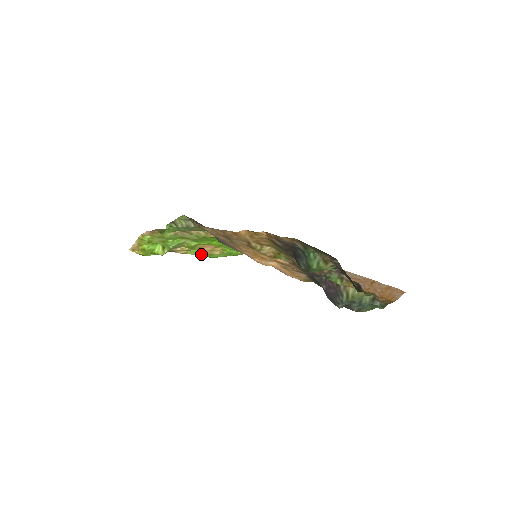
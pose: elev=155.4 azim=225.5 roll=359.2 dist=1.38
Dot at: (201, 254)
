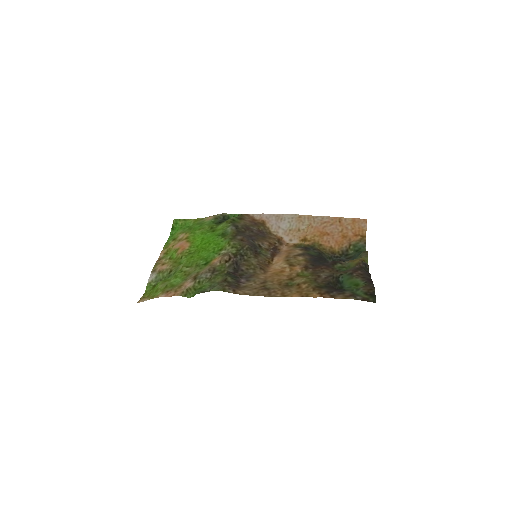
Dot at: (168, 245)
